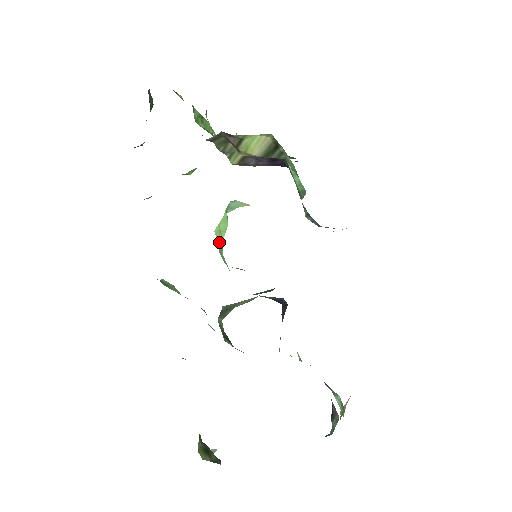
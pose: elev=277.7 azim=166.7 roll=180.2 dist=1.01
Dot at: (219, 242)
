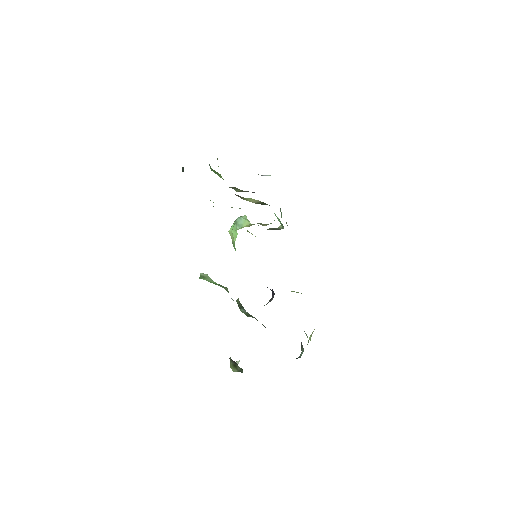
Dot at: (232, 240)
